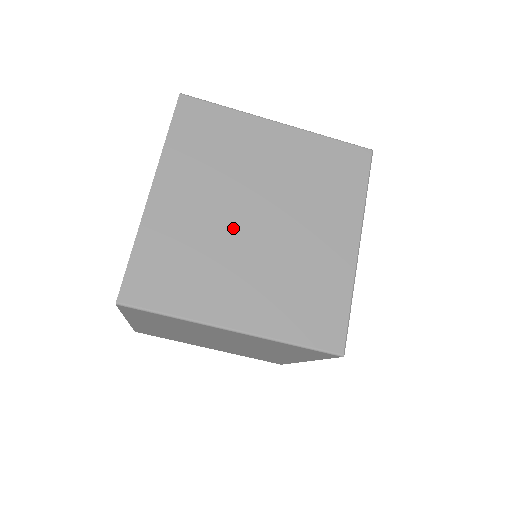
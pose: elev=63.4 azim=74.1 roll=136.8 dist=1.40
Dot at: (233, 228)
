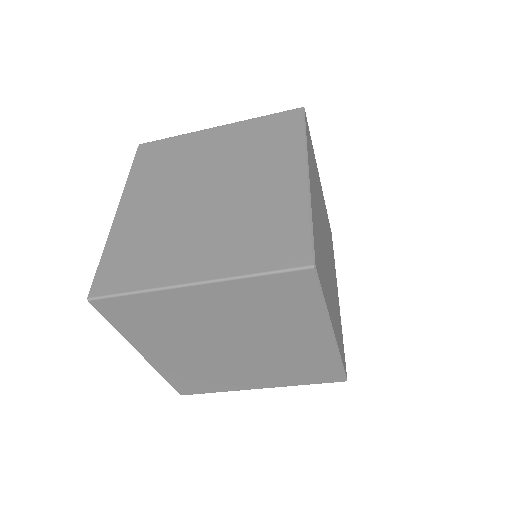
Dot at: (219, 355)
